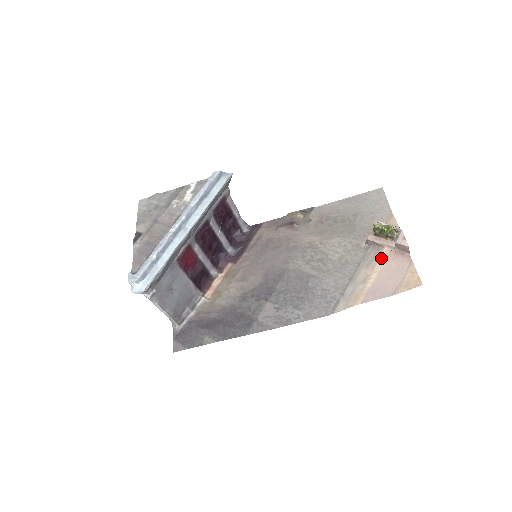
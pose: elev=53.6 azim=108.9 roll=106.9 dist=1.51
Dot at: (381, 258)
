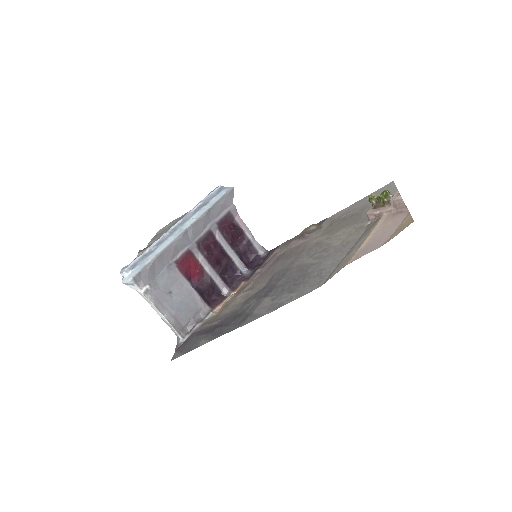
Dot at: (378, 223)
